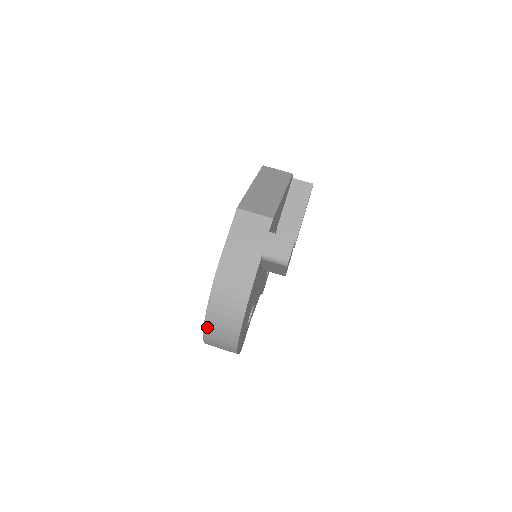
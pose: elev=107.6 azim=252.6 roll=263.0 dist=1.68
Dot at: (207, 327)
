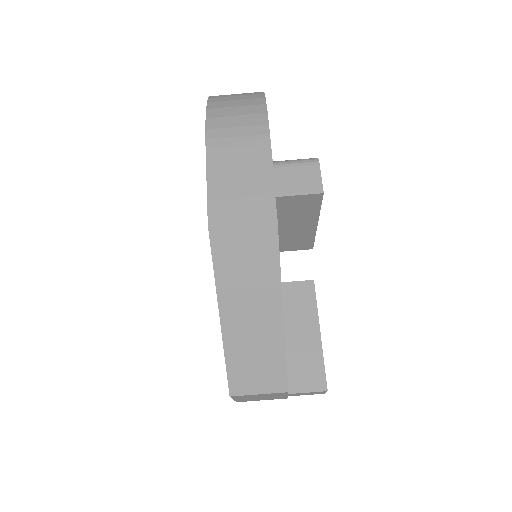
Dot at: occluded
